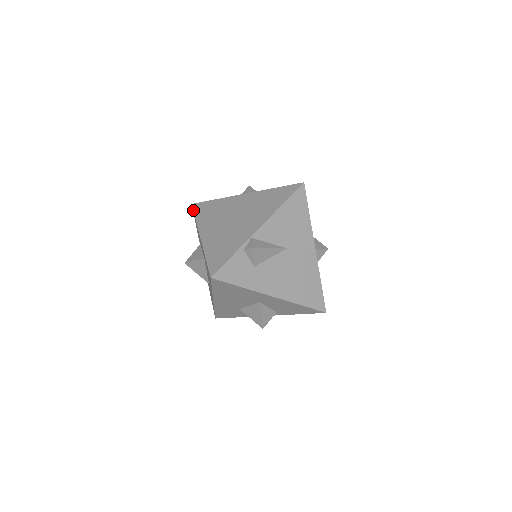
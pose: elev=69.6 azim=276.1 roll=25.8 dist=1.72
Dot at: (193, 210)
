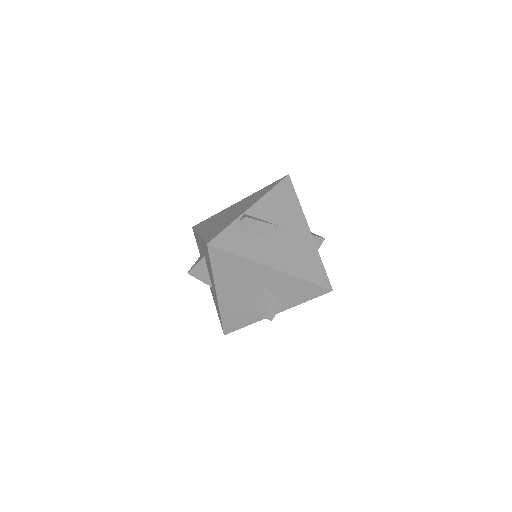
Dot at: (193, 228)
